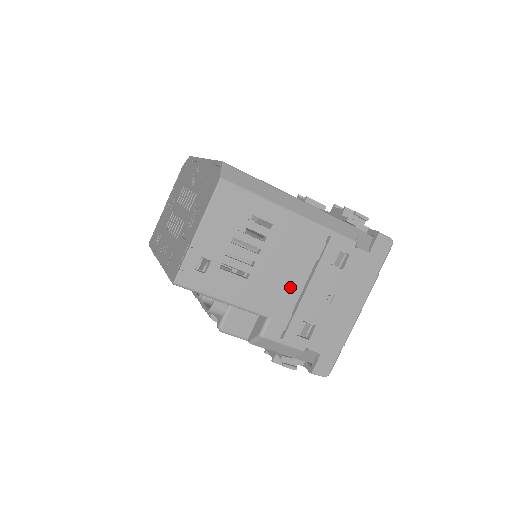
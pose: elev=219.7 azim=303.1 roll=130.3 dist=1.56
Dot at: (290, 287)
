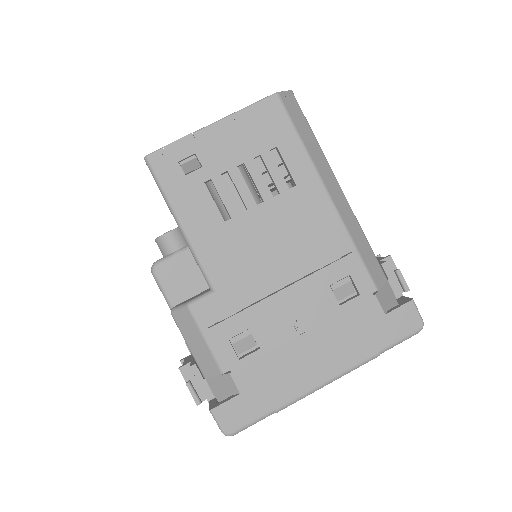
Dot at: (264, 275)
